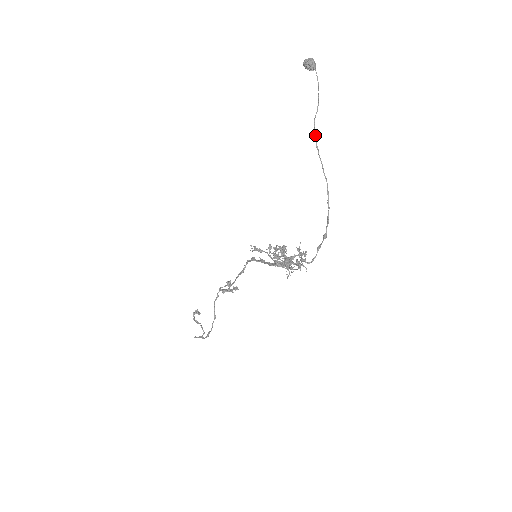
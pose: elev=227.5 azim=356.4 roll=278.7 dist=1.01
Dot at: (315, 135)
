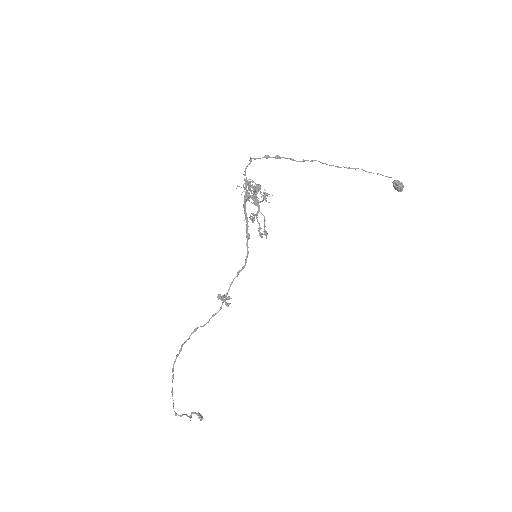
Dot at: (346, 167)
